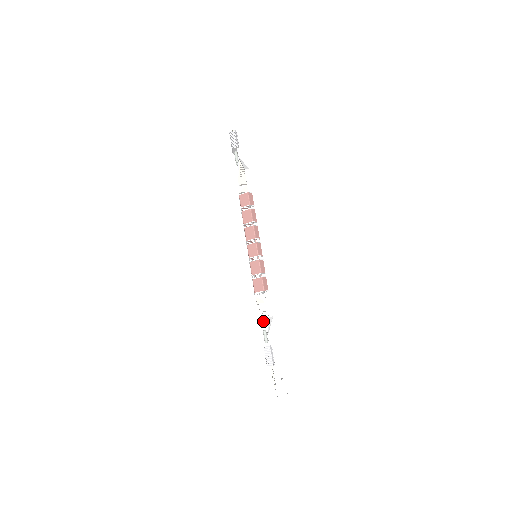
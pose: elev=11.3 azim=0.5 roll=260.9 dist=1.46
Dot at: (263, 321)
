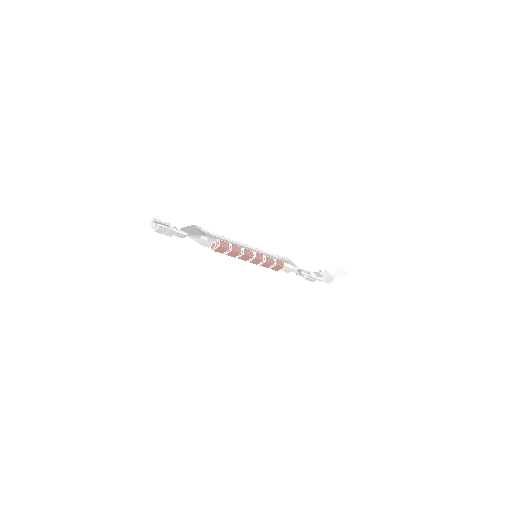
Dot at: occluded
